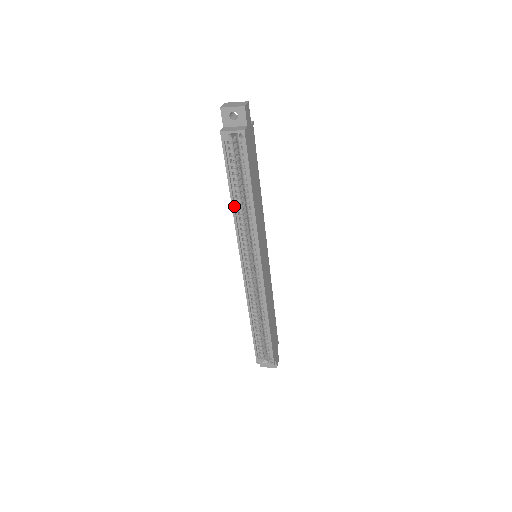
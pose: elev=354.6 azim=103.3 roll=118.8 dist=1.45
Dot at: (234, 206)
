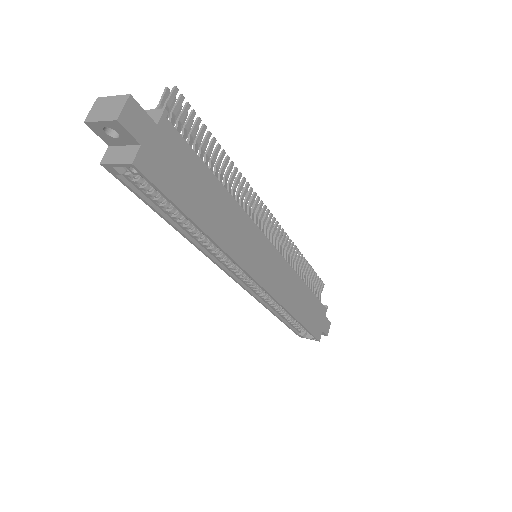
Dot at: (185, 234)
